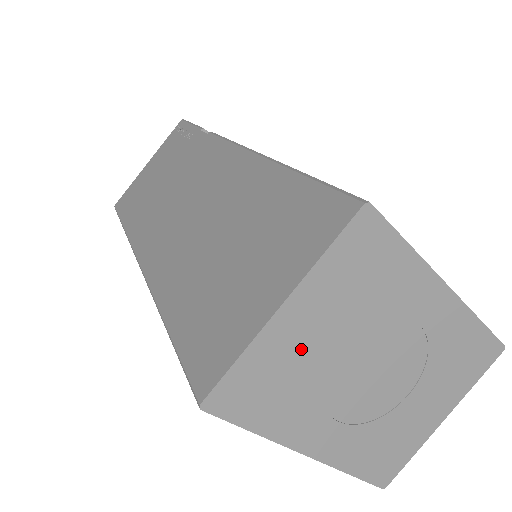
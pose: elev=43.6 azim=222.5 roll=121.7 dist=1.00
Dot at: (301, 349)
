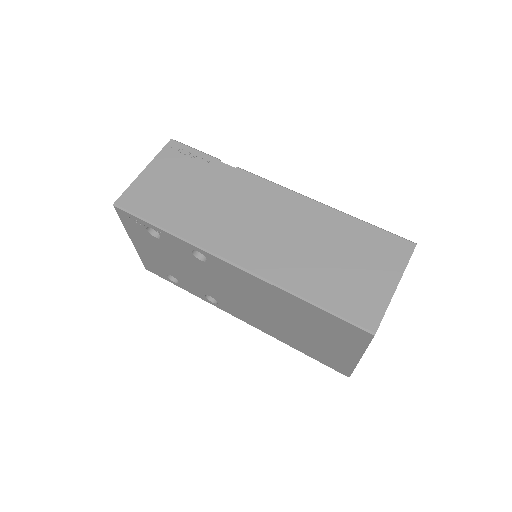
Dot at: occluded
